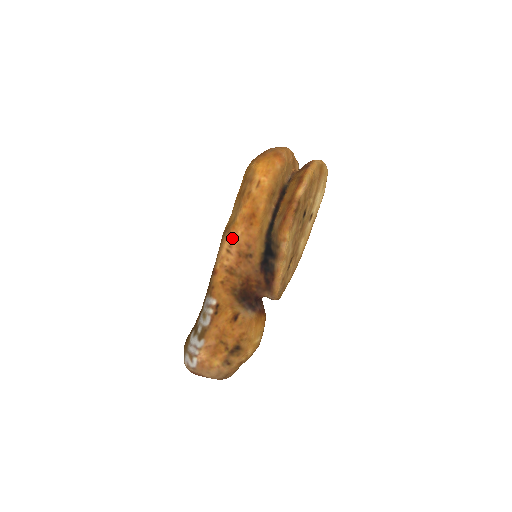
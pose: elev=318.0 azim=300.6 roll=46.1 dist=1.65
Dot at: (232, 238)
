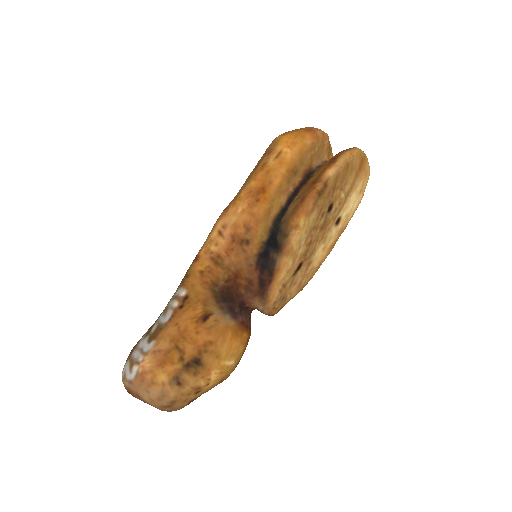
Dot at: (229, 216)
